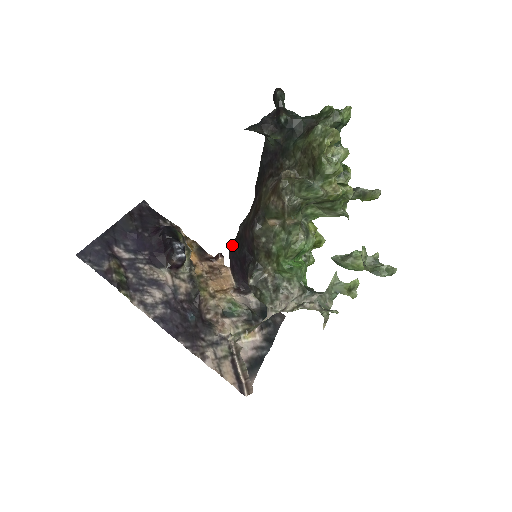
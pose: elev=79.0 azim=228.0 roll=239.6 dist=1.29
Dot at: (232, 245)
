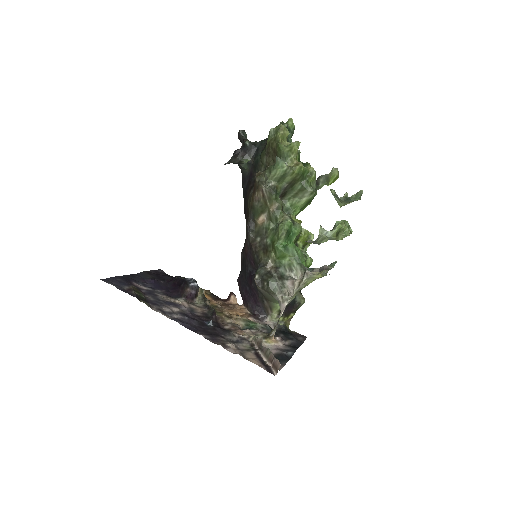
Dot at: (239, 277)
